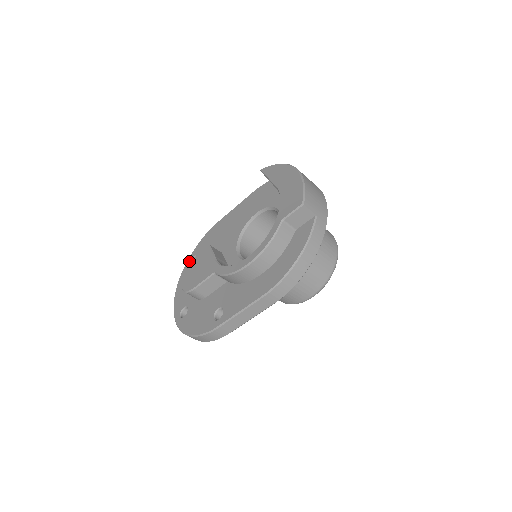
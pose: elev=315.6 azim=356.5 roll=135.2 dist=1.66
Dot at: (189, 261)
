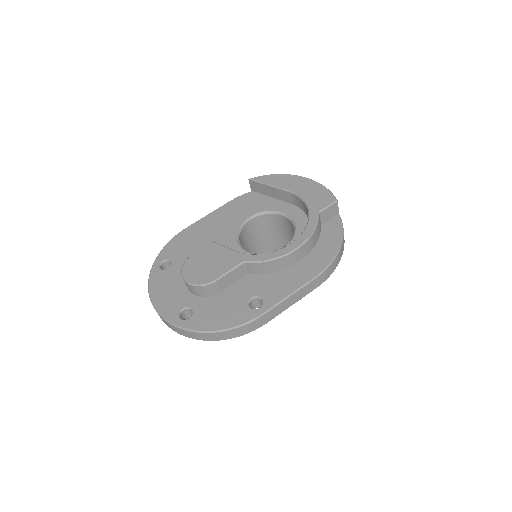
Dot at: (157, 266)
